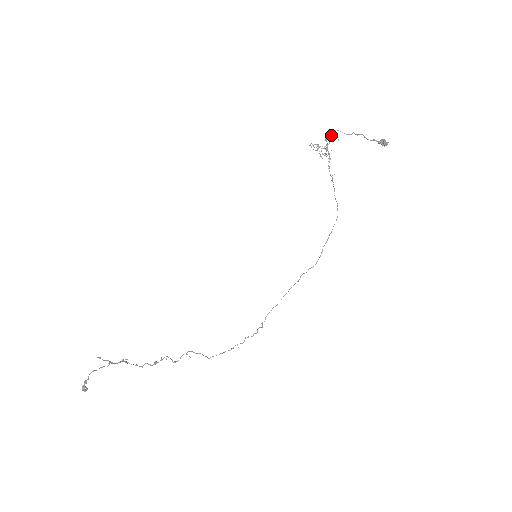
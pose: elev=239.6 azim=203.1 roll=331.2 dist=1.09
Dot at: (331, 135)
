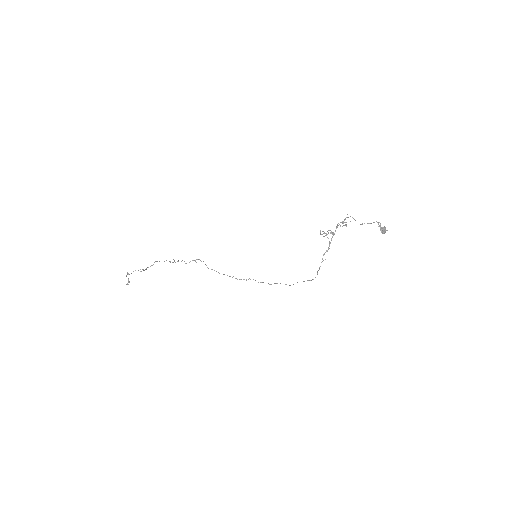
Dot at: (344, 220)
